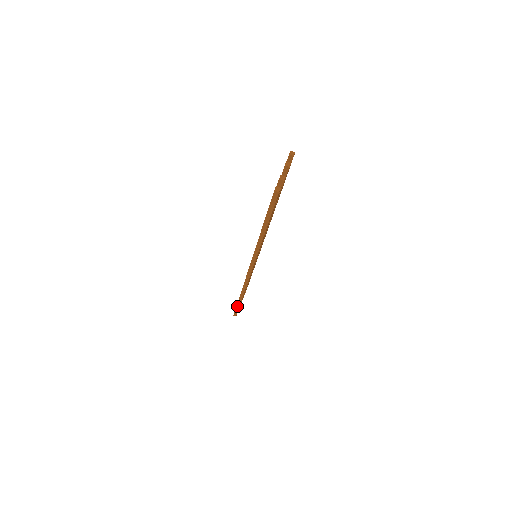
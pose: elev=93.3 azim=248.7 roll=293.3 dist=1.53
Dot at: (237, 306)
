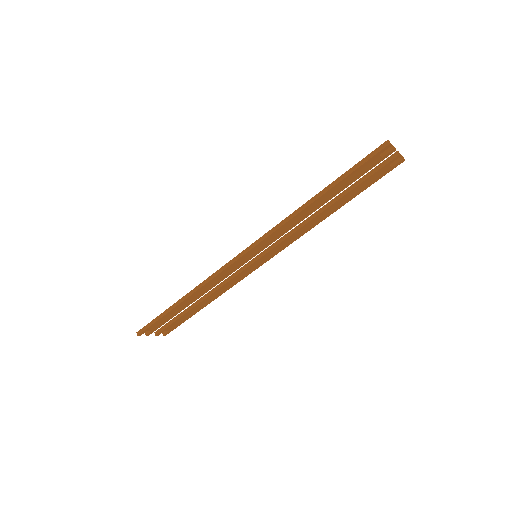
Dot at: (162, 314)
